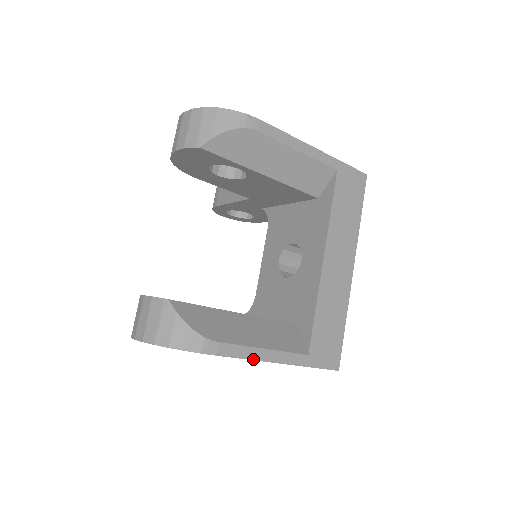
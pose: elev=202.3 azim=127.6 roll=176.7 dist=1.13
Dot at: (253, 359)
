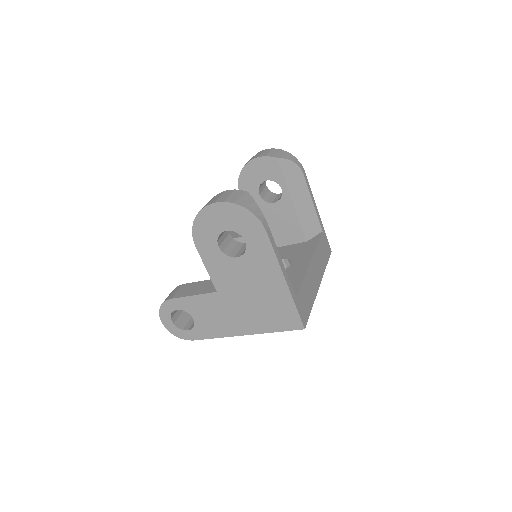
Dot at: (277, 259)
